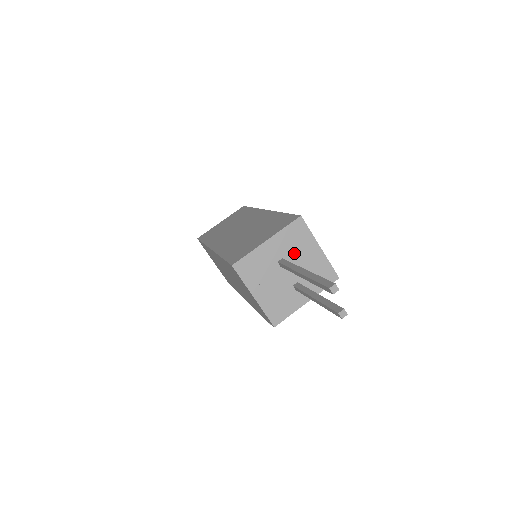
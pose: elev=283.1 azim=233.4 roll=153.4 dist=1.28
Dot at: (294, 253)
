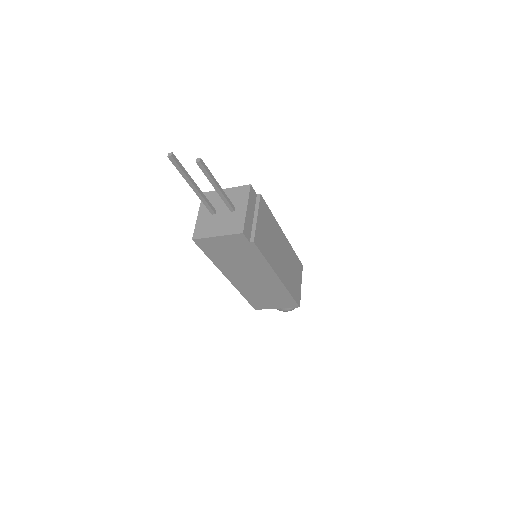
Dot at: (216, 204)
